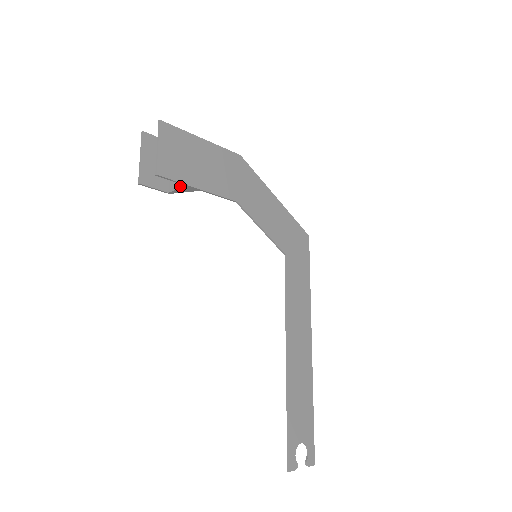
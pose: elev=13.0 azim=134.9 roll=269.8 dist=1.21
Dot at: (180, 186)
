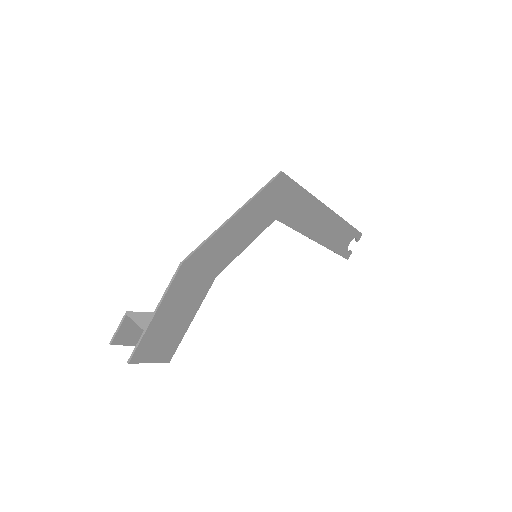
Dot at: occluded
